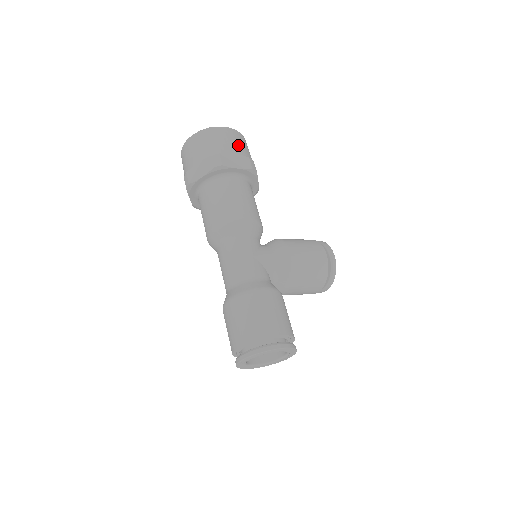
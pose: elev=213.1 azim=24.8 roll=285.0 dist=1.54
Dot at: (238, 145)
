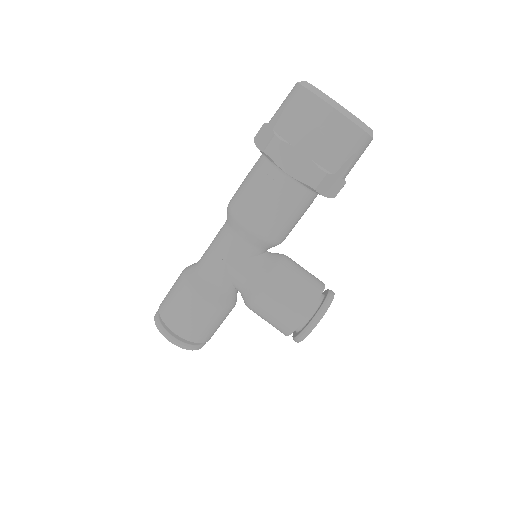
Dot at: (323, 142)
